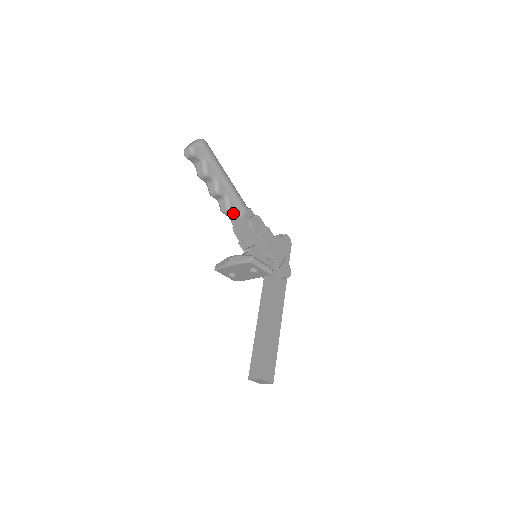
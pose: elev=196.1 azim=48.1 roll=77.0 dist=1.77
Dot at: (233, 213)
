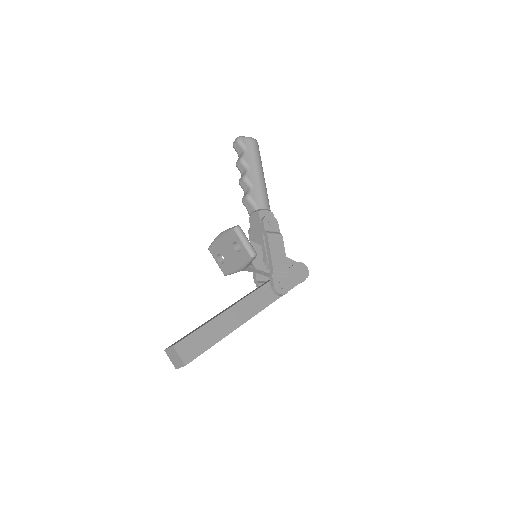
Dot at: (251, 204)
